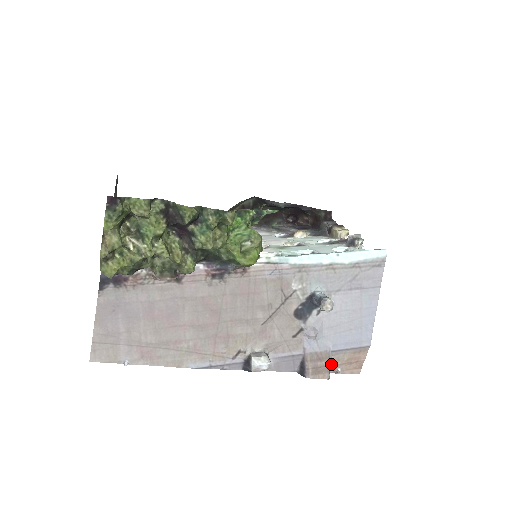
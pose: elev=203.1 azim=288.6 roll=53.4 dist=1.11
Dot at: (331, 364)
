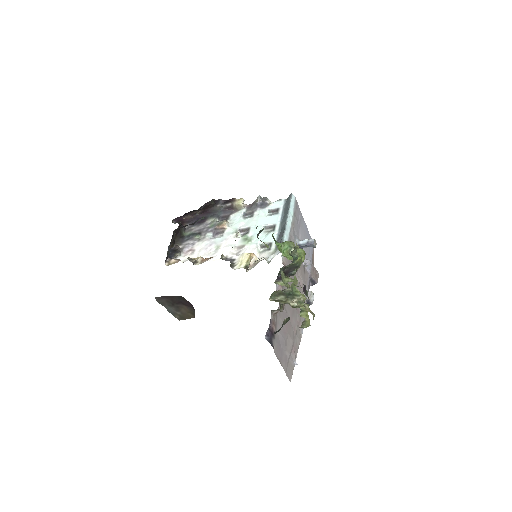
Dot at: occluded
